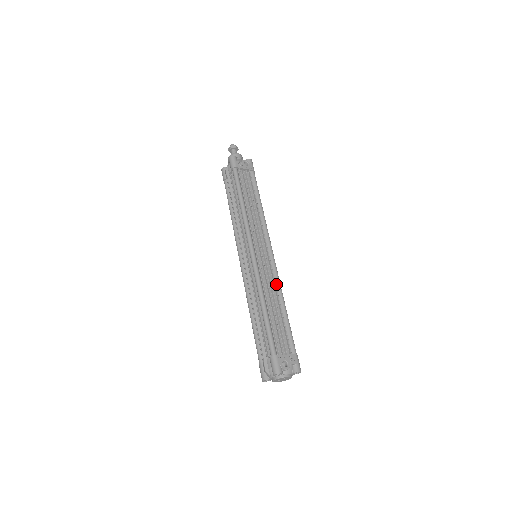
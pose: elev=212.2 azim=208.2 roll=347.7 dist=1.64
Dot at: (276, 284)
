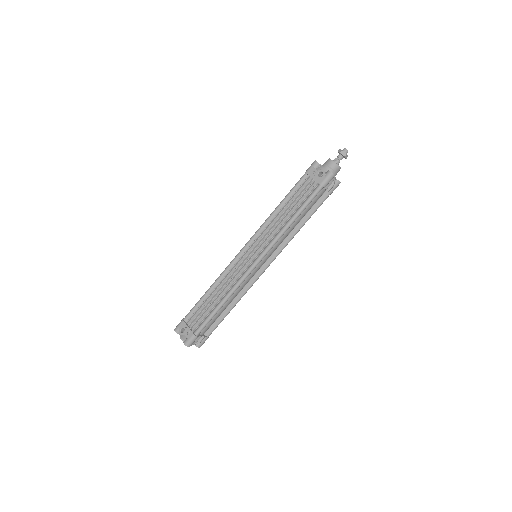
Dot at: (234, 284)
